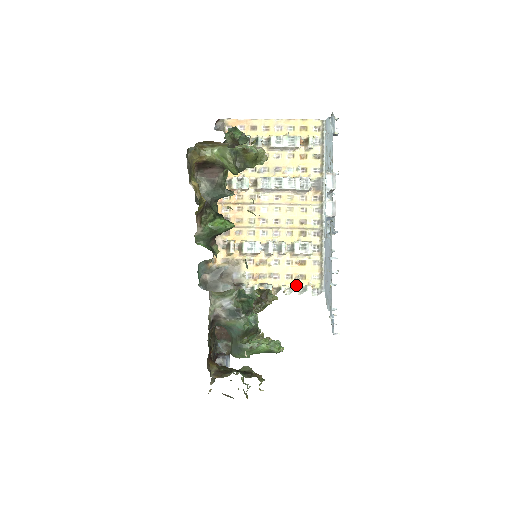
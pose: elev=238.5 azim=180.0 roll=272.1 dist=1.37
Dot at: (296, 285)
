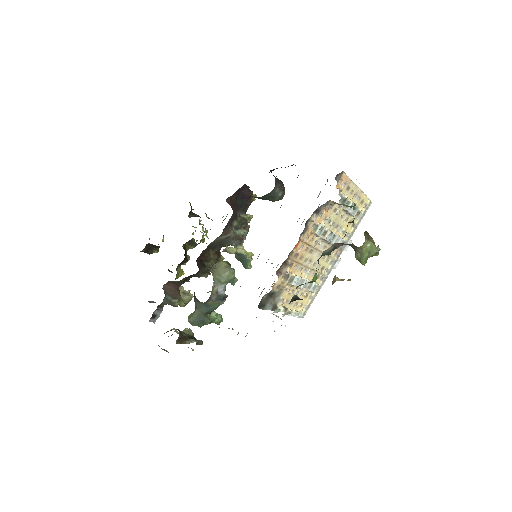
Dot at: (296, 311)
